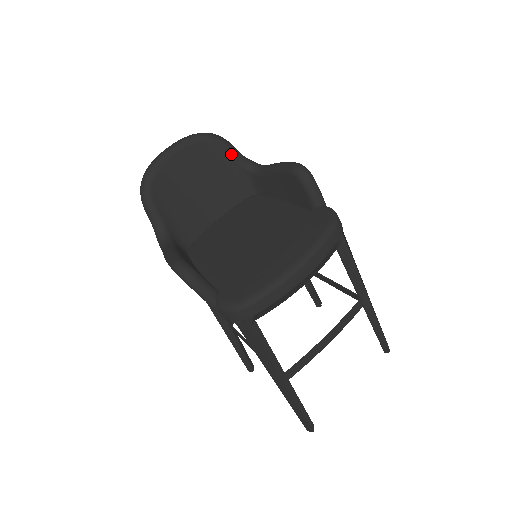
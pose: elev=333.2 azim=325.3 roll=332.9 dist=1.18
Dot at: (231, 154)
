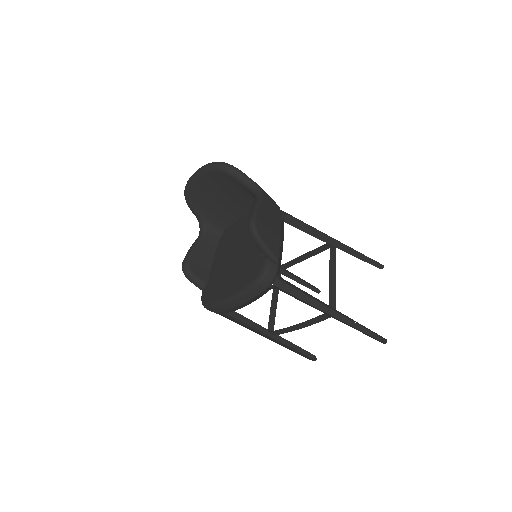
Dot at: (237, 181)
